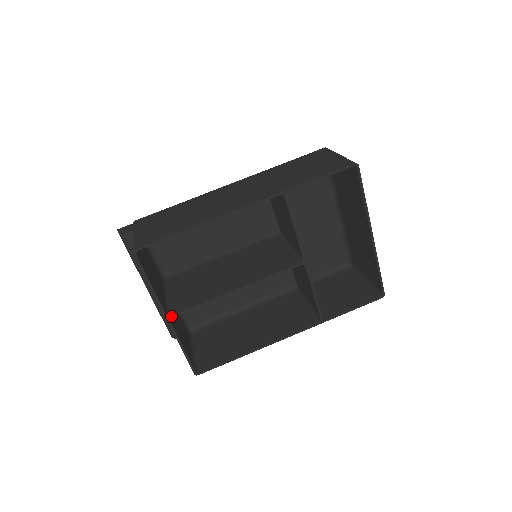
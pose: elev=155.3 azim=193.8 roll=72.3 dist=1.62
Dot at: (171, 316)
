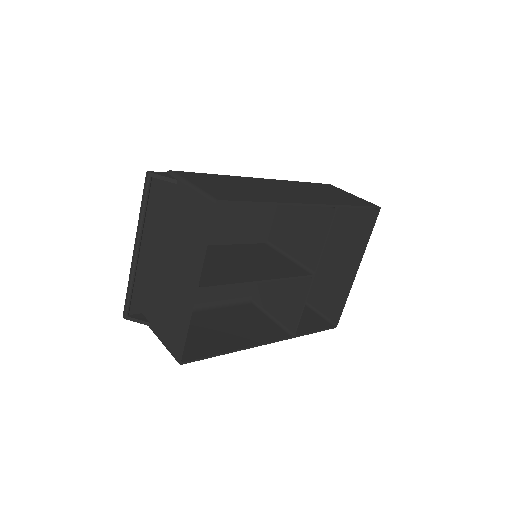
Dot at: (201, 287)
